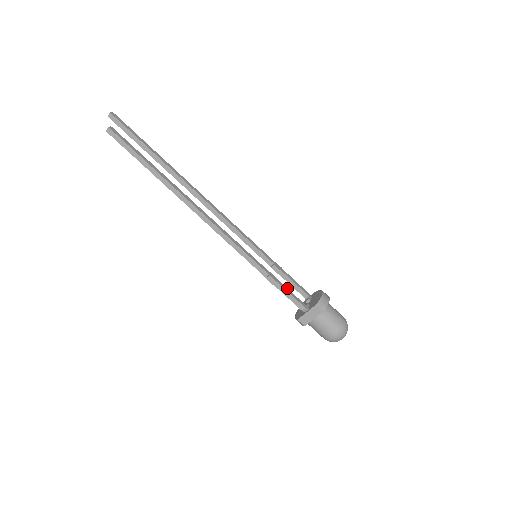
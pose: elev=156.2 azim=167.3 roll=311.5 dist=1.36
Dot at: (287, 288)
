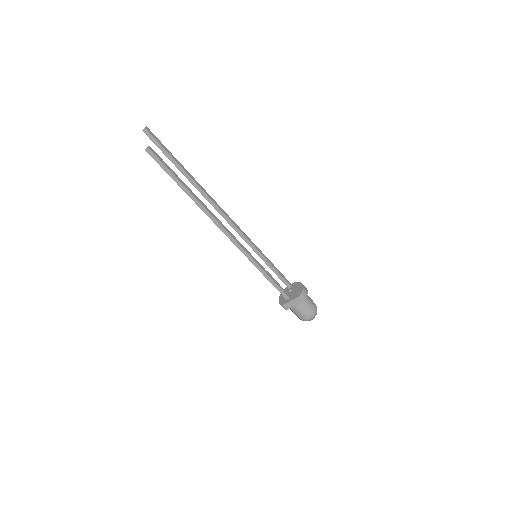
Dot at: (278, 283)
